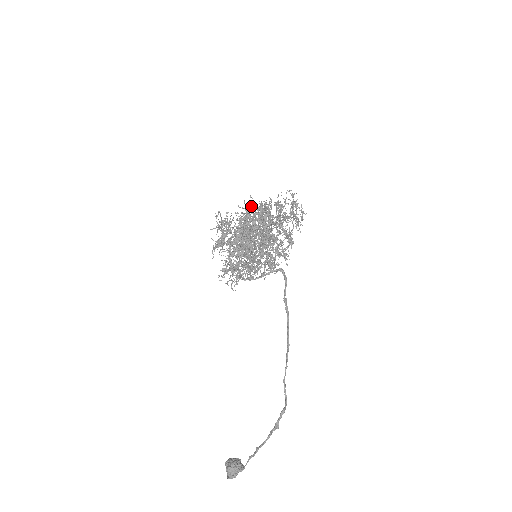
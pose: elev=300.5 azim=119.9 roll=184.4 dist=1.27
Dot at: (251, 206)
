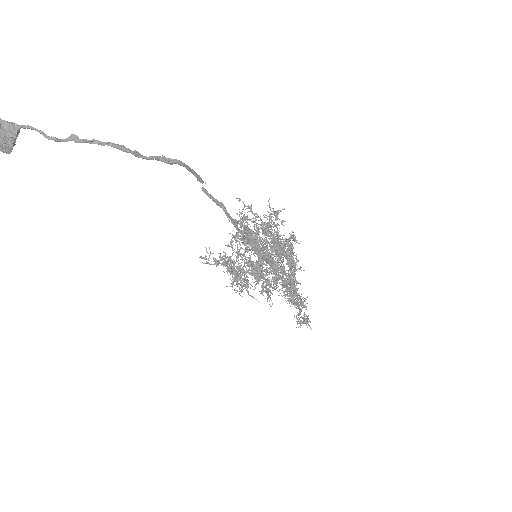
Dot at: (284, 266)
